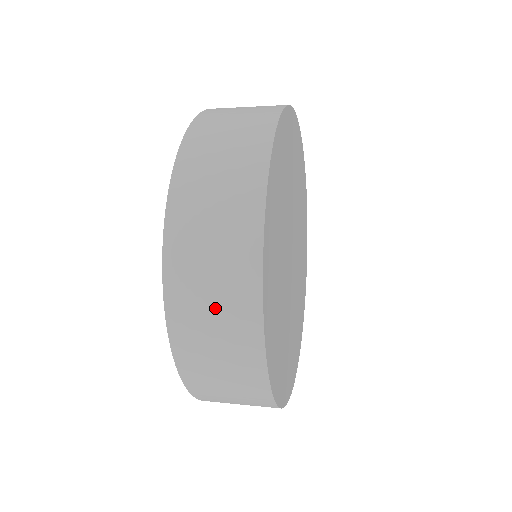
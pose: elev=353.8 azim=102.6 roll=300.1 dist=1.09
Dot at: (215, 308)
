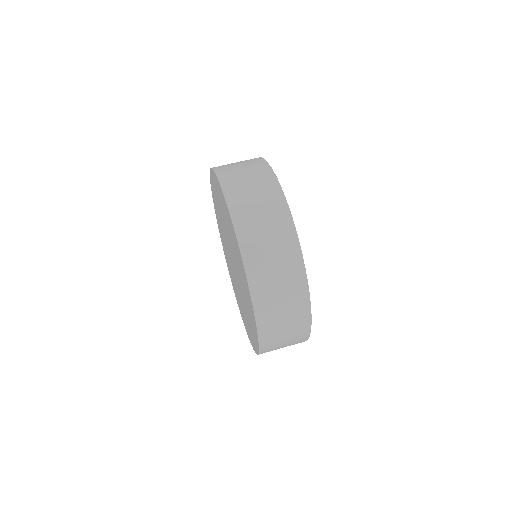
Dot at: occluded
